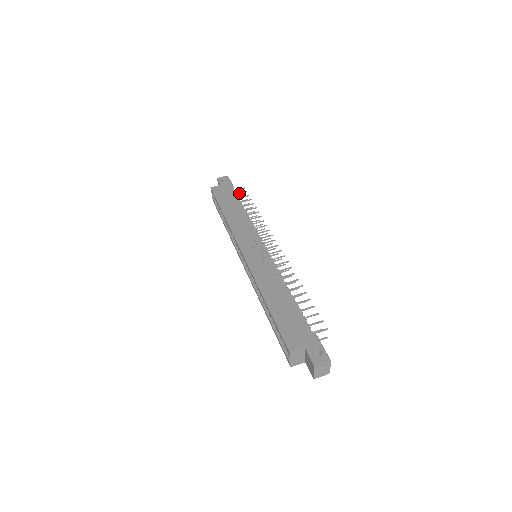
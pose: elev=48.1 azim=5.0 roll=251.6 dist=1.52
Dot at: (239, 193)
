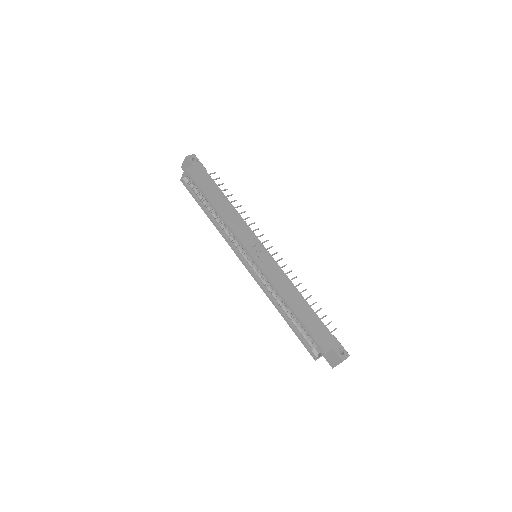
Dot at: (214, 179)
